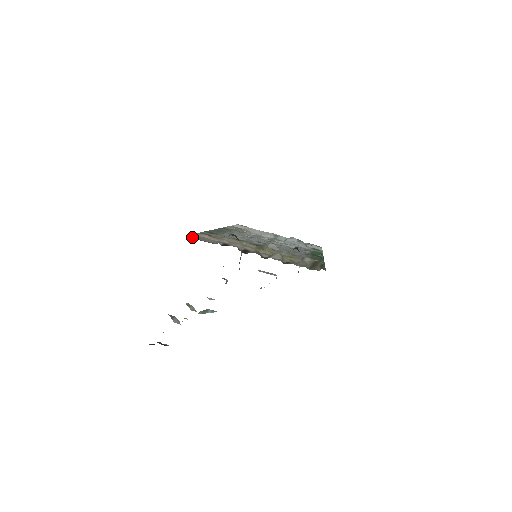
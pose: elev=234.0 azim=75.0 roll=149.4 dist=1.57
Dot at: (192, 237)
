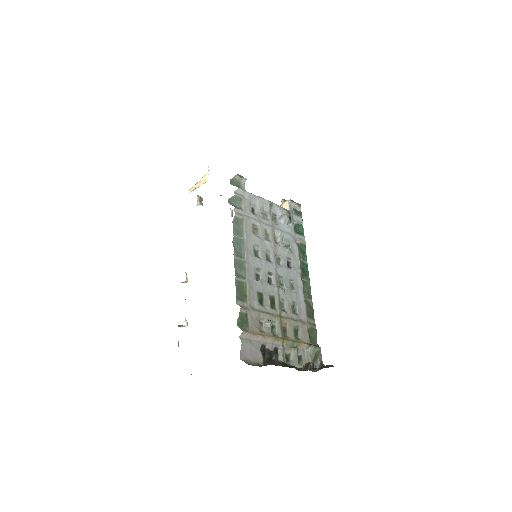
Dot at: (244, 354)
